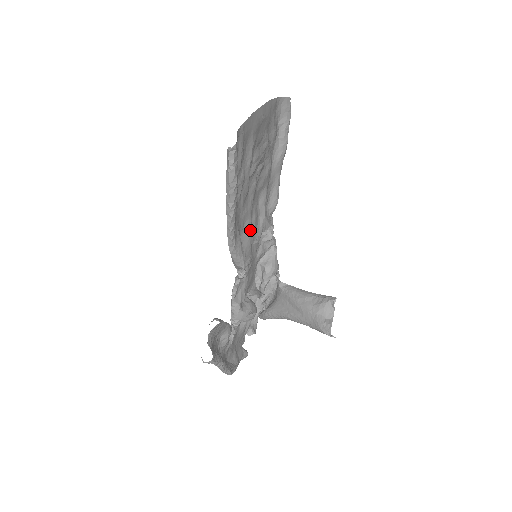
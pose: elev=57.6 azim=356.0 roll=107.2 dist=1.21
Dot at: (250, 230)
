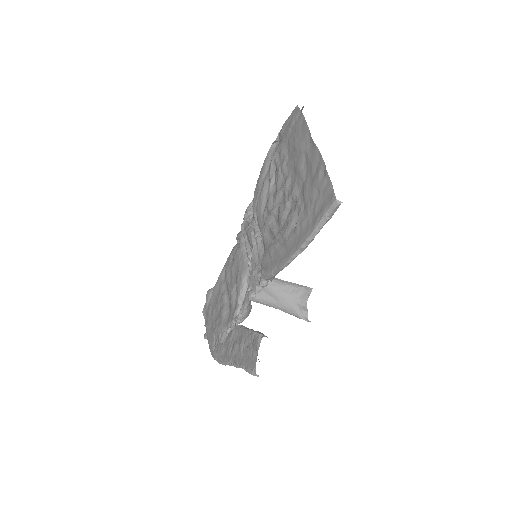
Dot at: occluded
